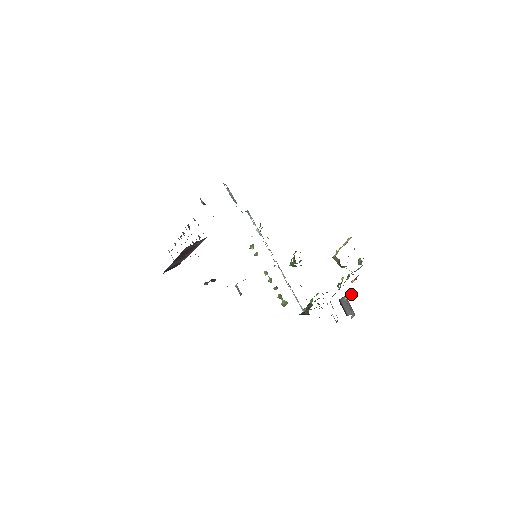
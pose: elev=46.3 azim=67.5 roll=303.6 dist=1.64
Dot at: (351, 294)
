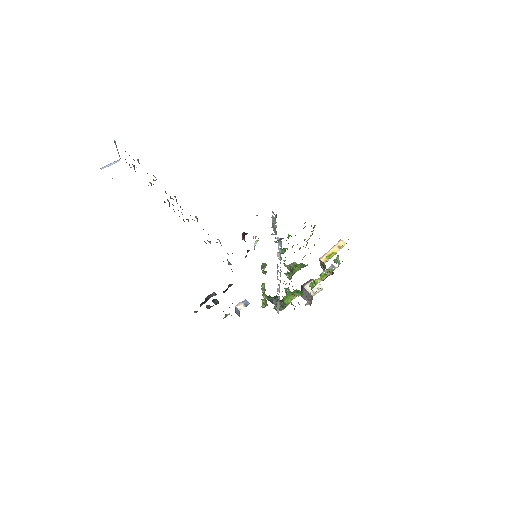
Dot at: (315, 286)
